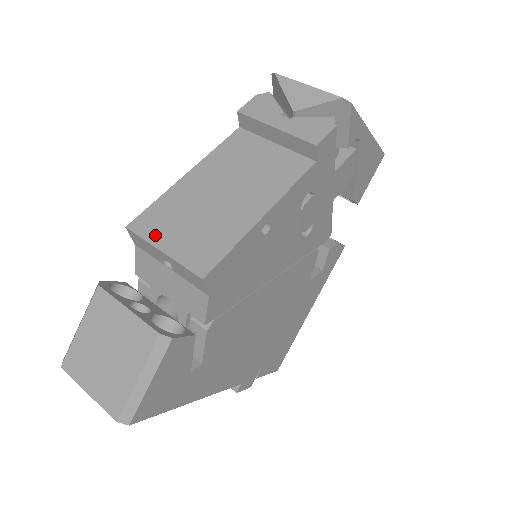
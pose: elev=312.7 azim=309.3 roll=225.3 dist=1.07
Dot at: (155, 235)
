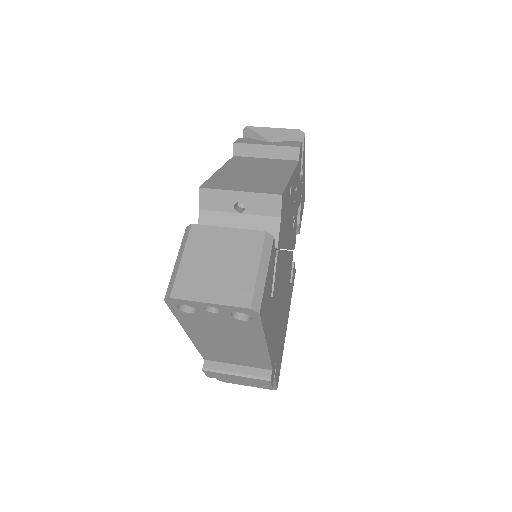
Dot at: (226, 187)
